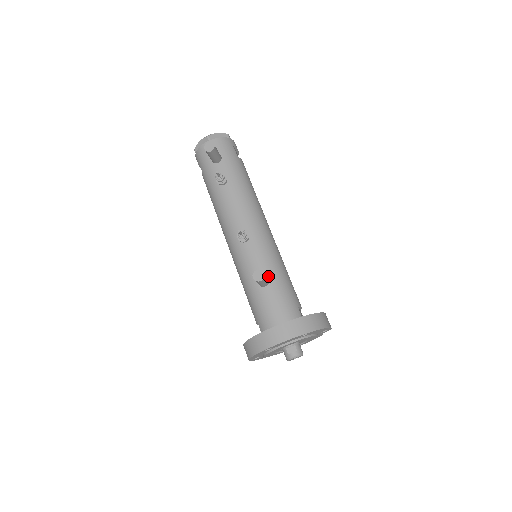
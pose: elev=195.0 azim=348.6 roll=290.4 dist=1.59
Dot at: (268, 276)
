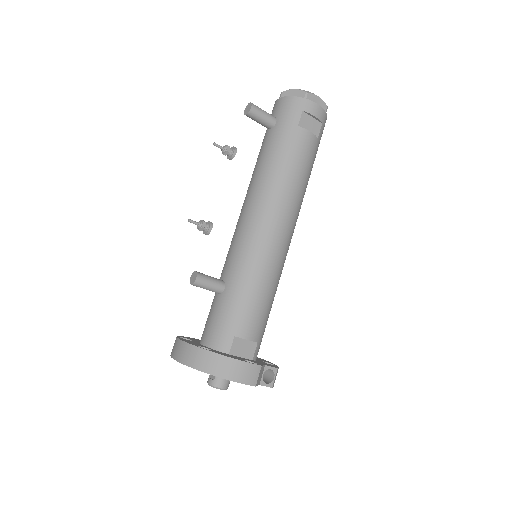
Dot at: (226, 284)
